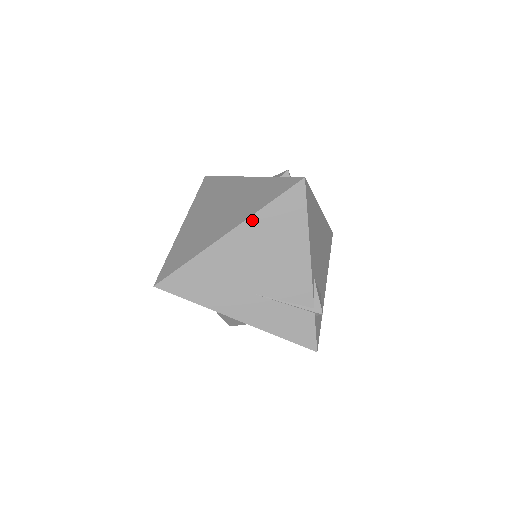
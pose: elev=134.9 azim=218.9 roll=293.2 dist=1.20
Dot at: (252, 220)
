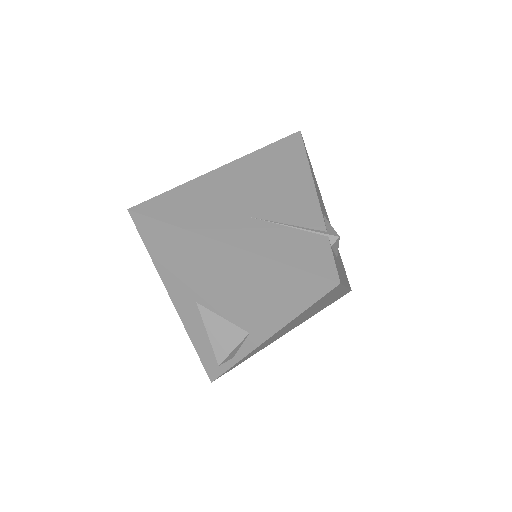
Dot at: (248, 157)
